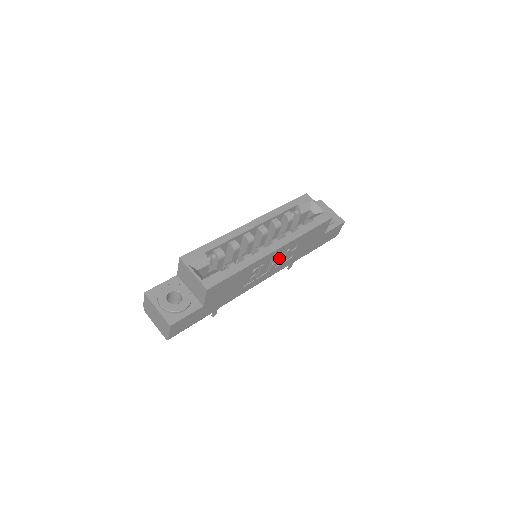
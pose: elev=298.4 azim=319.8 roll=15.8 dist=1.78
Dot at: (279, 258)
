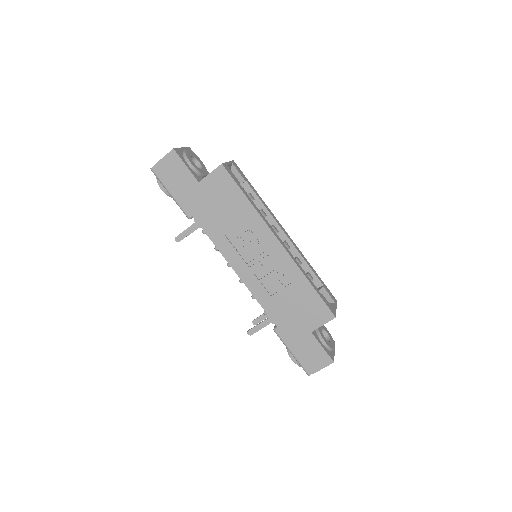
Dot at: (268, 269)
